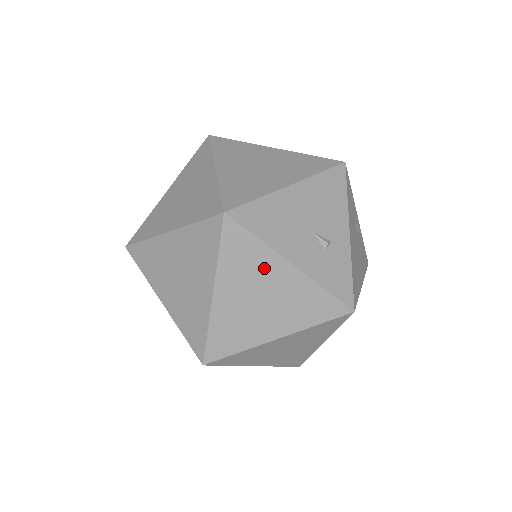
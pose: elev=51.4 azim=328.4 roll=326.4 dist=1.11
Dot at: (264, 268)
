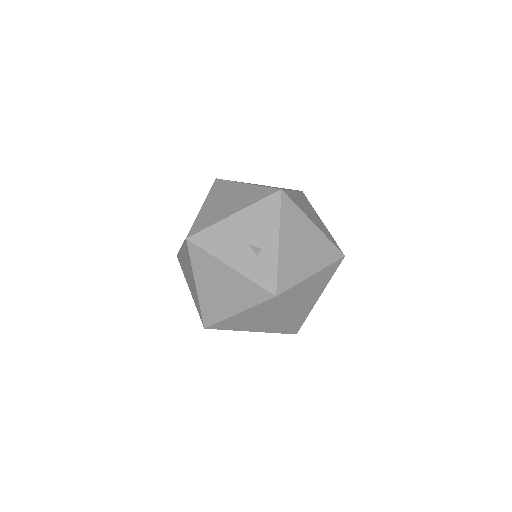
Dot at: (216, 270)
